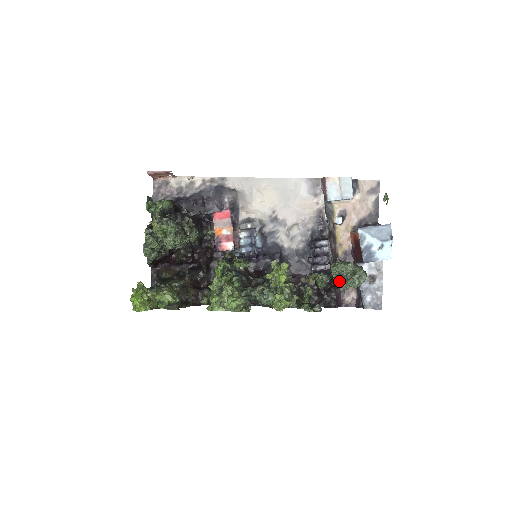
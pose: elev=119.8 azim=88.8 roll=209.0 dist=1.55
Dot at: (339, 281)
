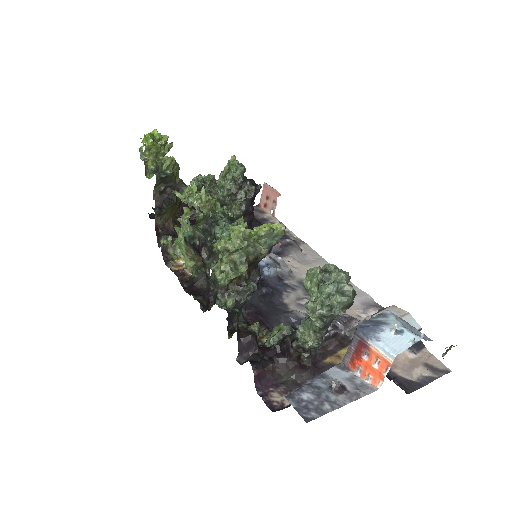
Dot at: (314, 269)
